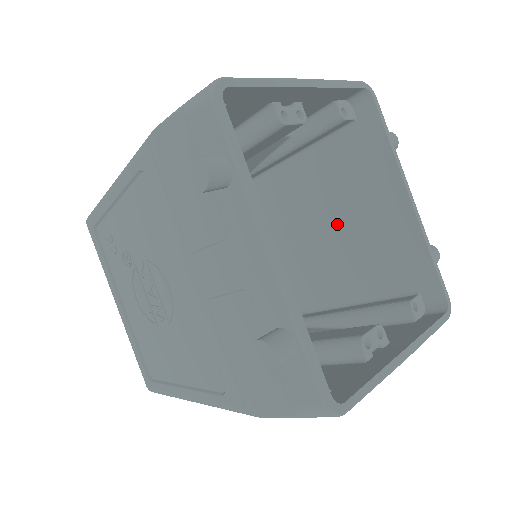
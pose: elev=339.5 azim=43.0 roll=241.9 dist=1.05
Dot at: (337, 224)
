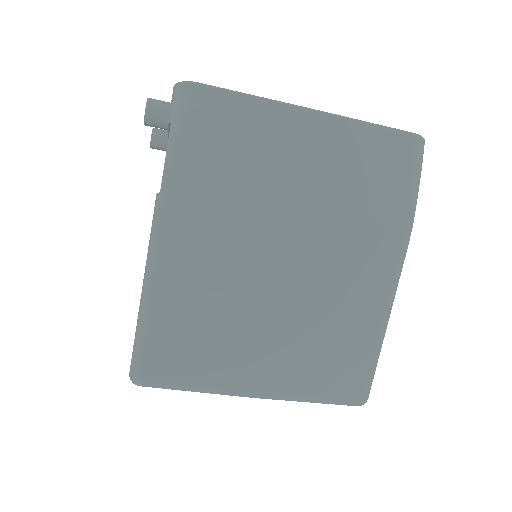
Dot at: occluded
